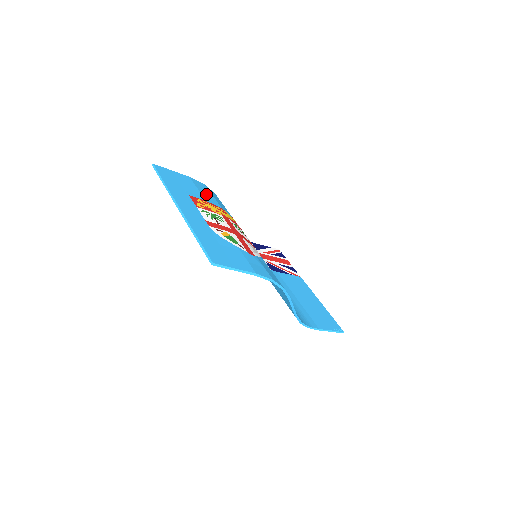
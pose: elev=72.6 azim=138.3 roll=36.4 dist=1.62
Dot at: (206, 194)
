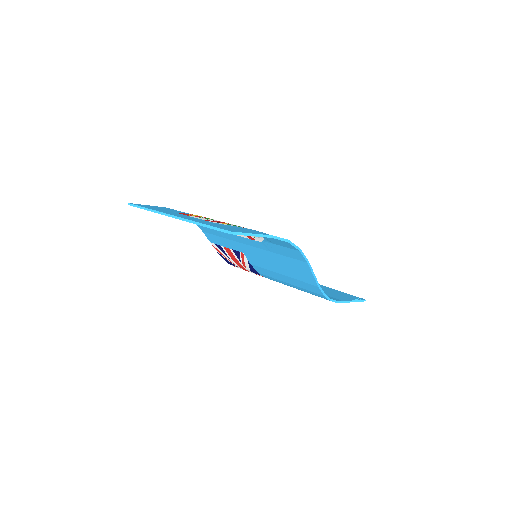
Dot at: occluded
